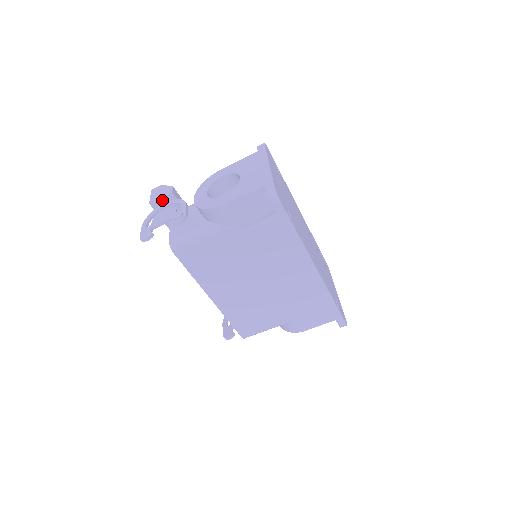
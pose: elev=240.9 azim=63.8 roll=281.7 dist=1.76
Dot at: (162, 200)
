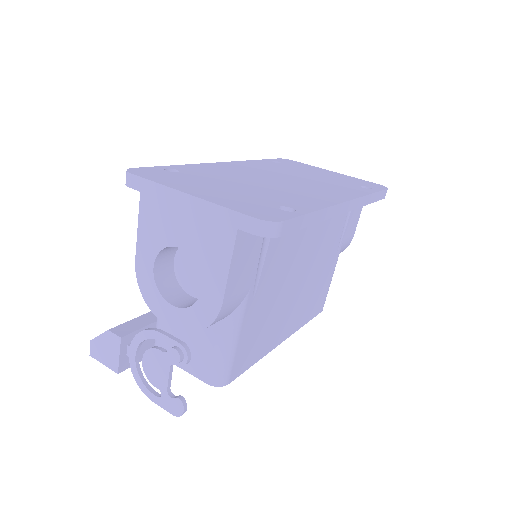
Dot at: (122, 355)
